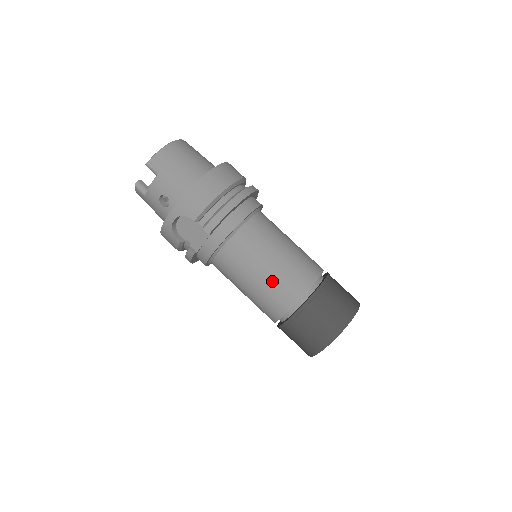
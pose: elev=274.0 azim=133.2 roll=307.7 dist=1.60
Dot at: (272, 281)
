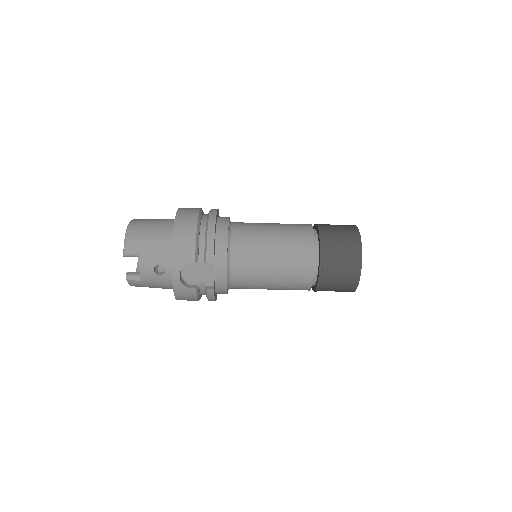
Dot at: (285, 258)
